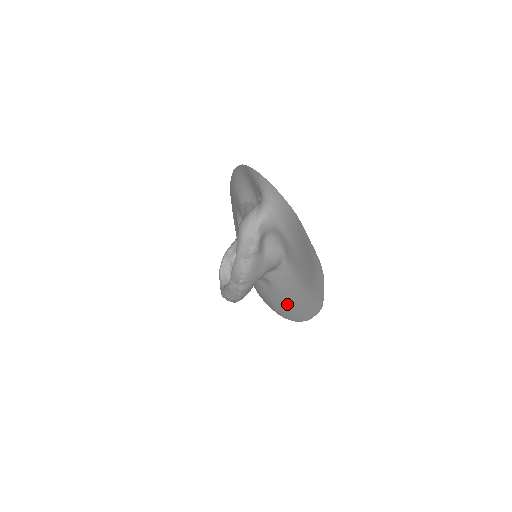
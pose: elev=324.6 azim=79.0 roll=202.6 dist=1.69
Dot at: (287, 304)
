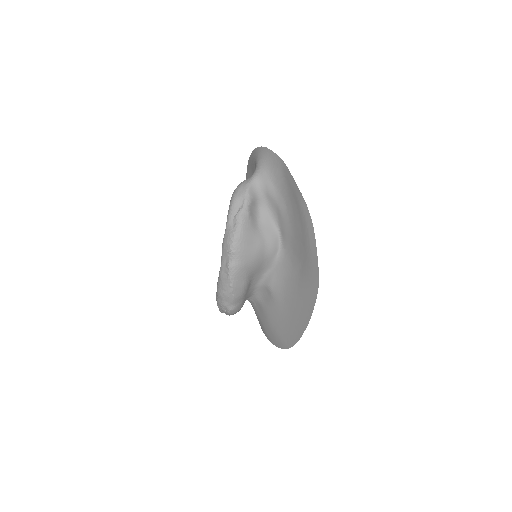
Dot at: (289, 315)
